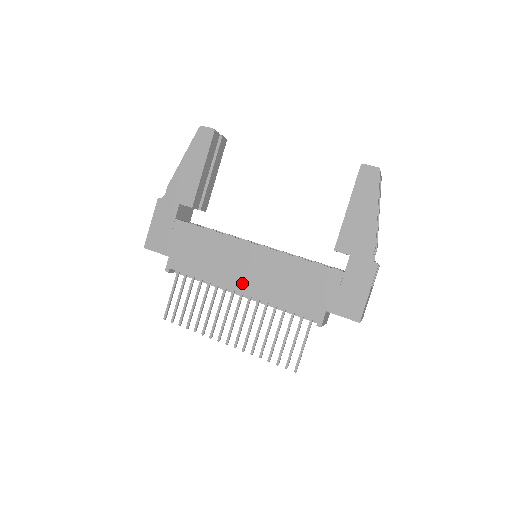
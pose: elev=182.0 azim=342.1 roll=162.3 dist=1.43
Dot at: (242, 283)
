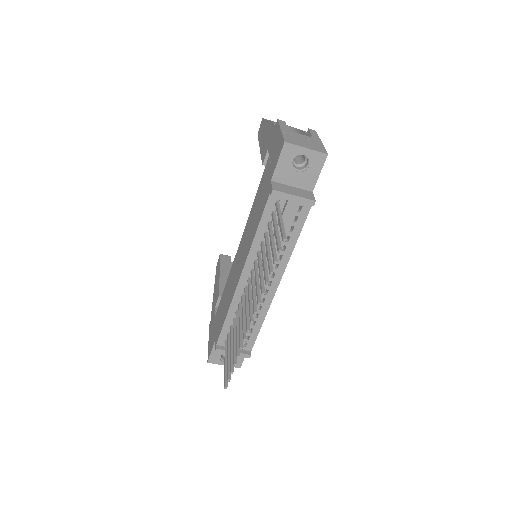
Dot at: (239, 271)
